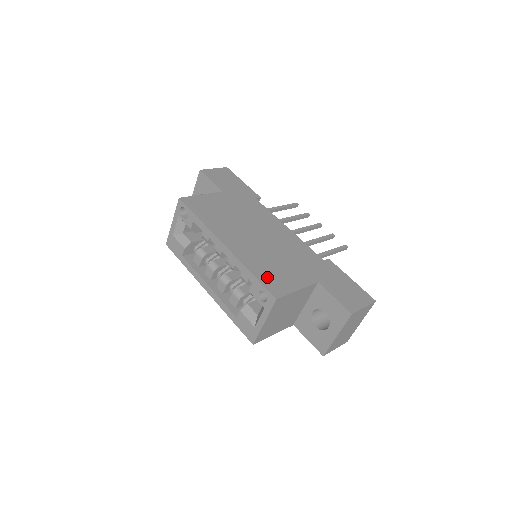
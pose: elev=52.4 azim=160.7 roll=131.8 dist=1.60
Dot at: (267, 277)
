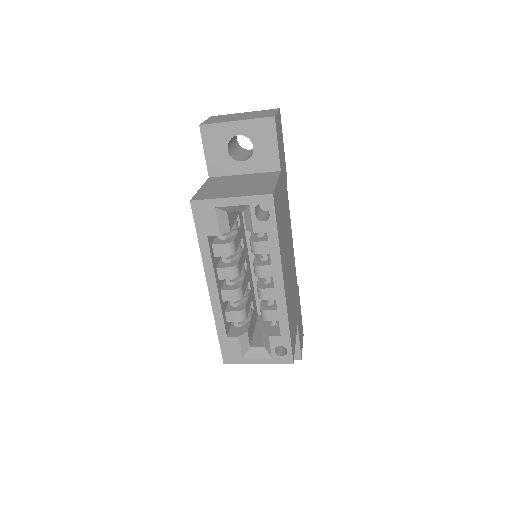
Dot at: occluded
